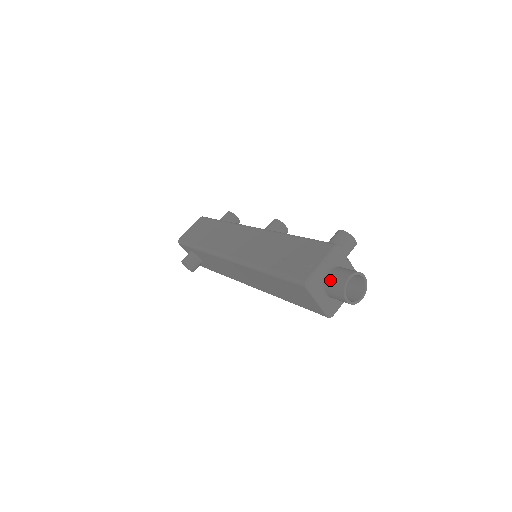
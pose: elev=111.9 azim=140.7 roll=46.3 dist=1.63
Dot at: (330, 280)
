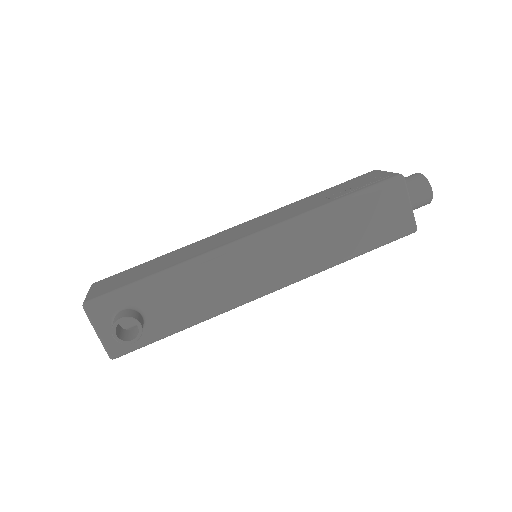
Dot at: occluded
